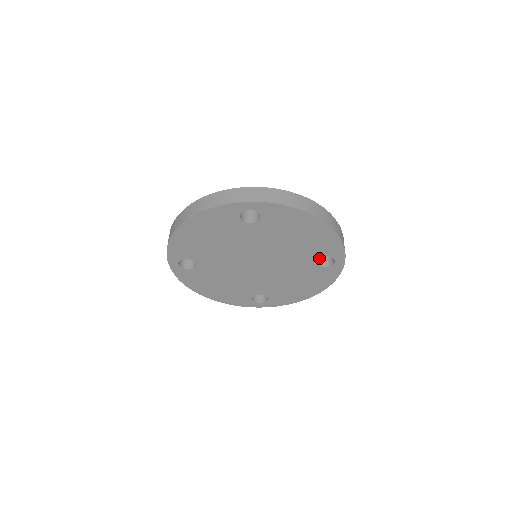
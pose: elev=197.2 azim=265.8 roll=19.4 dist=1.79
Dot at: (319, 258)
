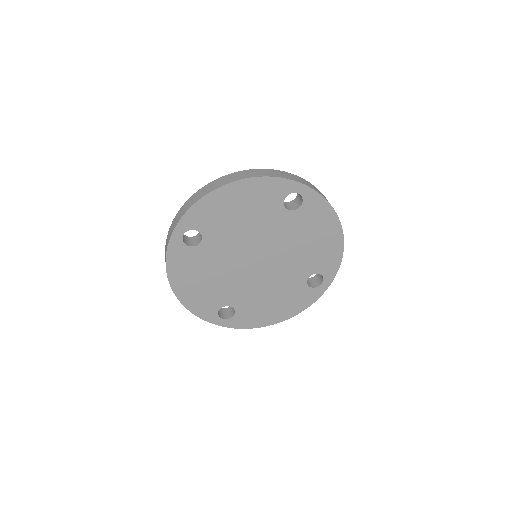
Dot at: (293, 205)
